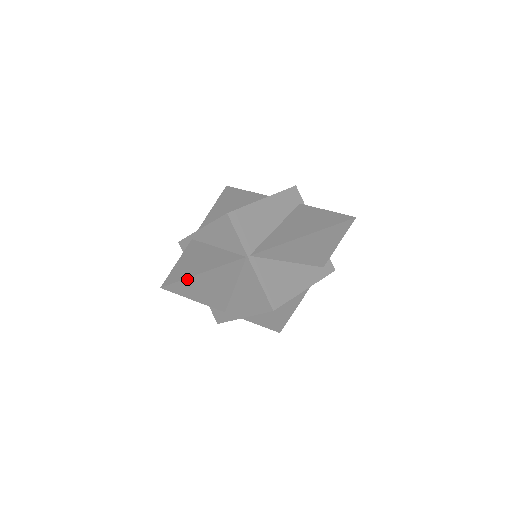
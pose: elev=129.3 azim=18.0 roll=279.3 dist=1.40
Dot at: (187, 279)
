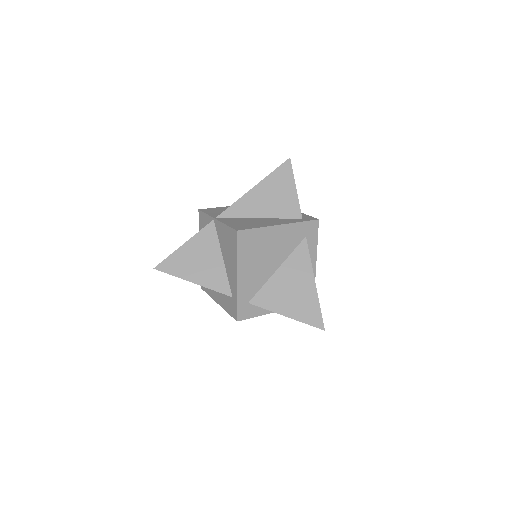
Dot at: (173, 255)
